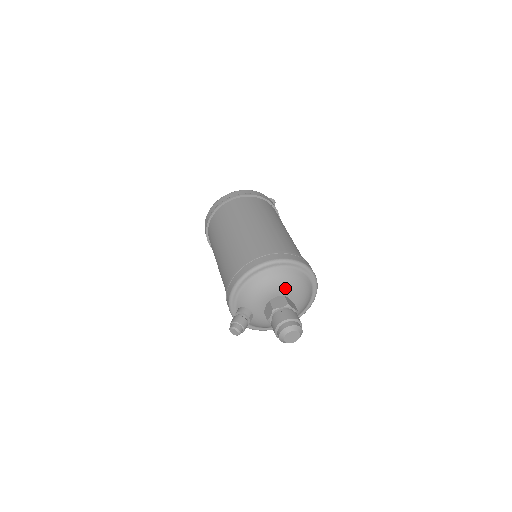
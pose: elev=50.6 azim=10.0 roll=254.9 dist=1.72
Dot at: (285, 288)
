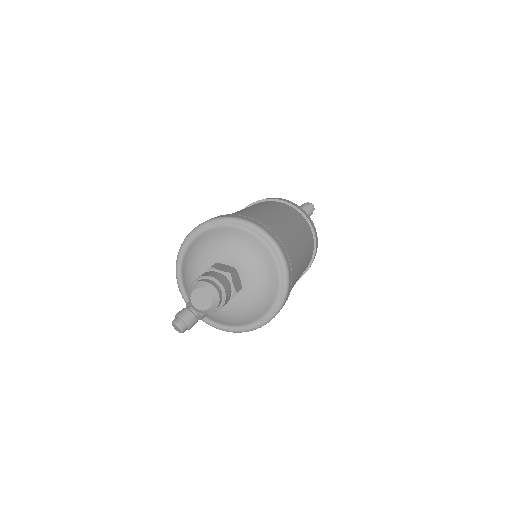
Dot at: (214, 253)
